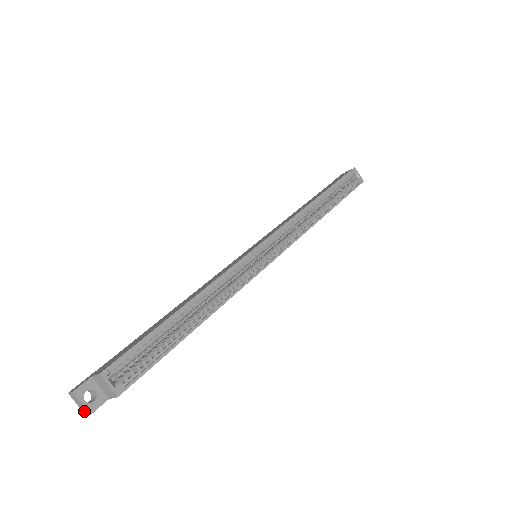
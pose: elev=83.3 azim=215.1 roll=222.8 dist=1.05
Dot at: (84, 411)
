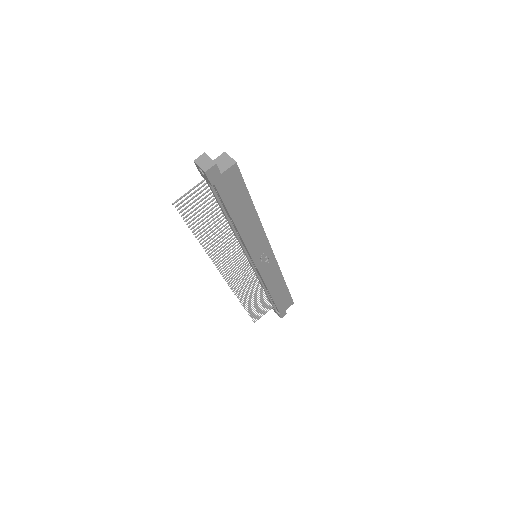
Dot at: (207, 167)
